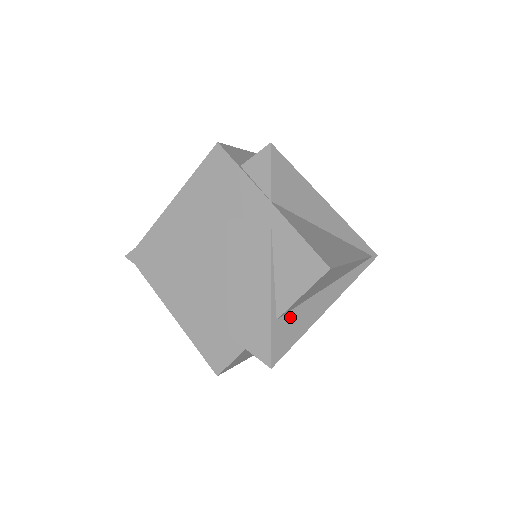
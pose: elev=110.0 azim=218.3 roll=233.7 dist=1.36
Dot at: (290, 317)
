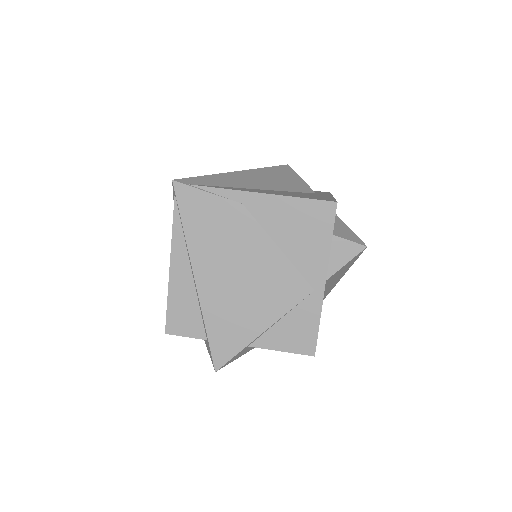
Dot at: occluded
